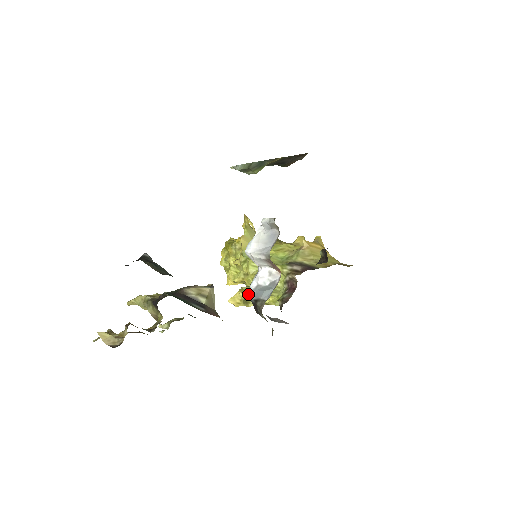
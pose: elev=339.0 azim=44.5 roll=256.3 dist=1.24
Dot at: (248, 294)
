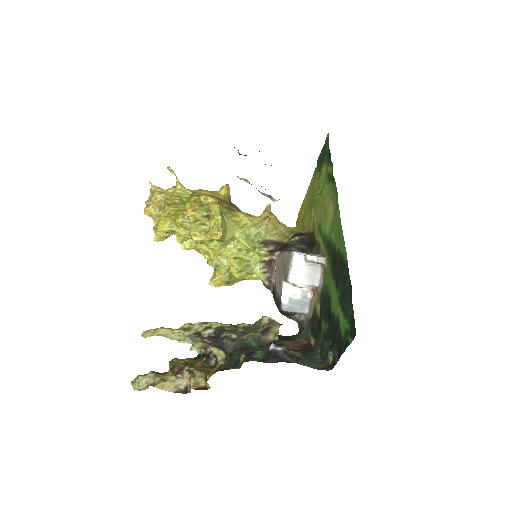
Dot at: (284, 308)
